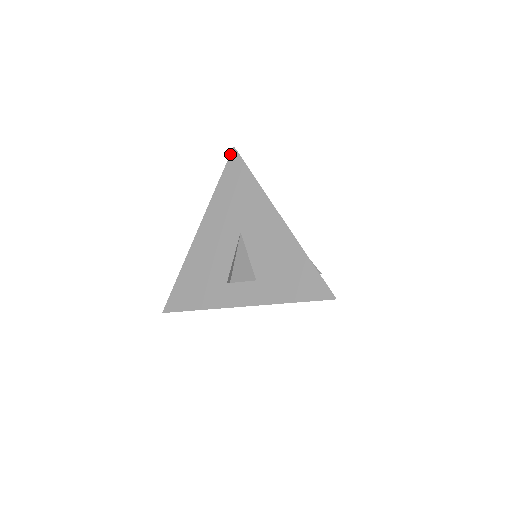
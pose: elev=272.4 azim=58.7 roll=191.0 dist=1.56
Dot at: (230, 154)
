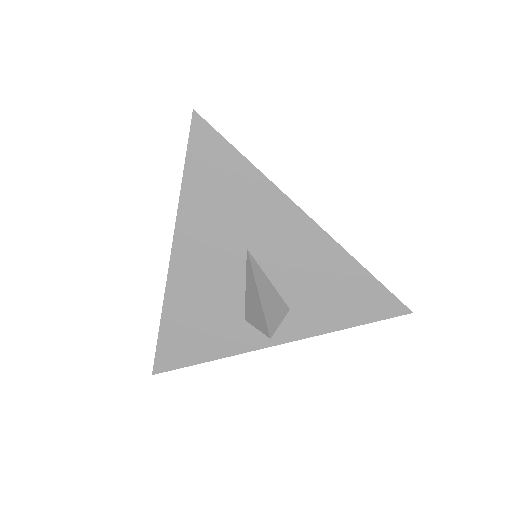
Dot at: occluded
